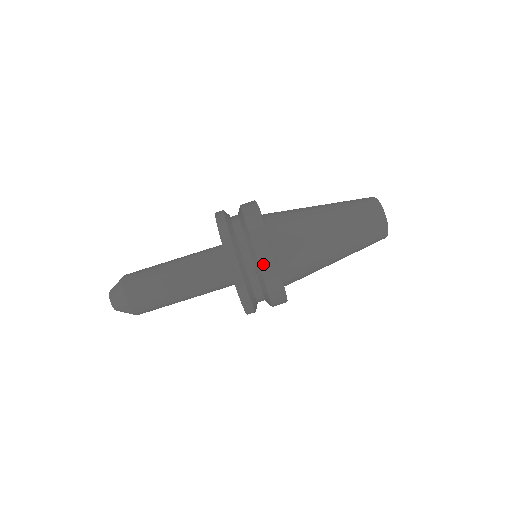
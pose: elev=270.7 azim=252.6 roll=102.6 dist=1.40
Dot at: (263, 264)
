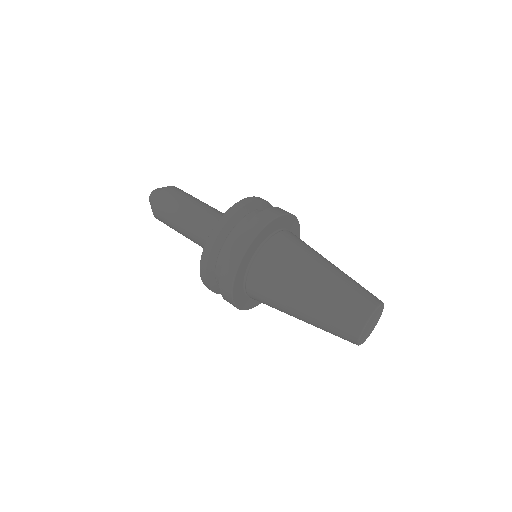
Dot at: (267, 211)
